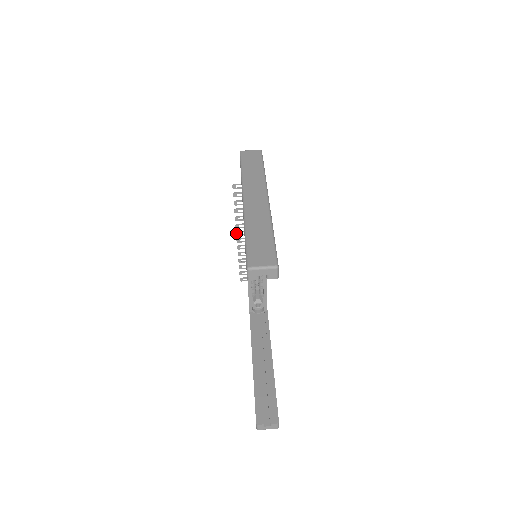
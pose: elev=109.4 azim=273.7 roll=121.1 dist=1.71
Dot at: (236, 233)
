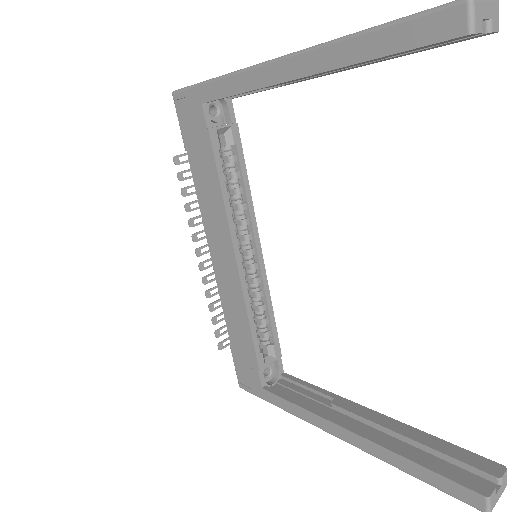
Dot at: (196, 252)
